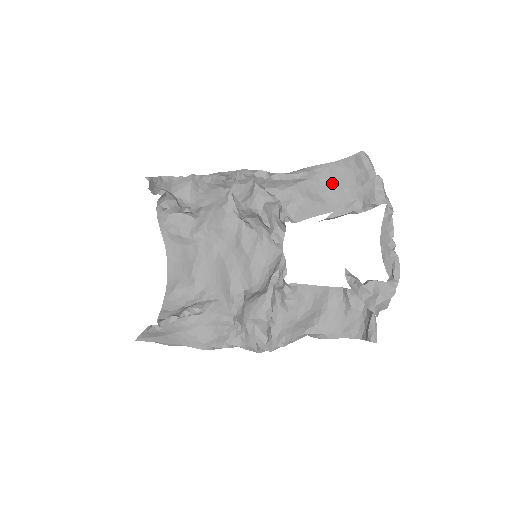
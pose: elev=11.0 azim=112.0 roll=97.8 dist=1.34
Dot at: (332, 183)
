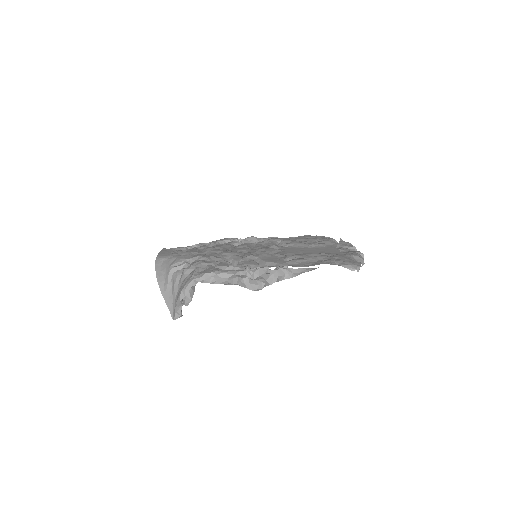
Dot at: occluded
